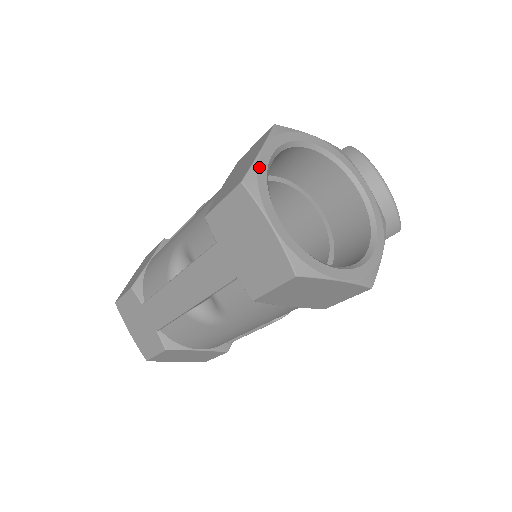
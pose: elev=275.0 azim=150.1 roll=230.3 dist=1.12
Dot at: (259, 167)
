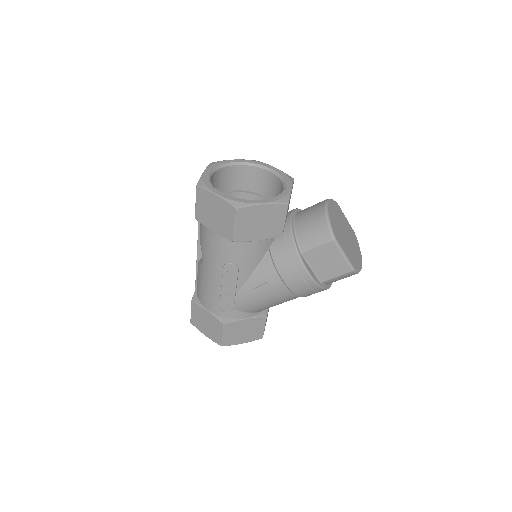
Dot at: (223, 161)
